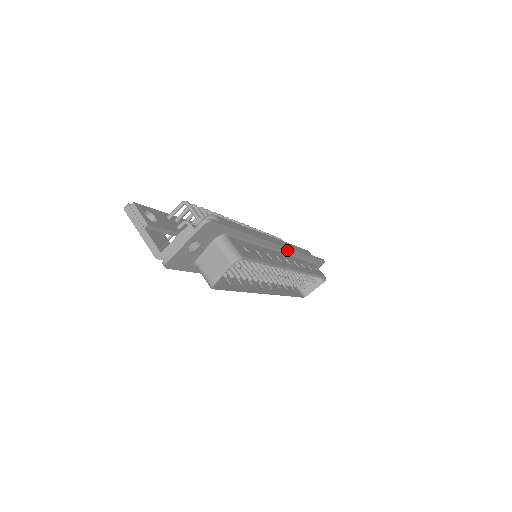
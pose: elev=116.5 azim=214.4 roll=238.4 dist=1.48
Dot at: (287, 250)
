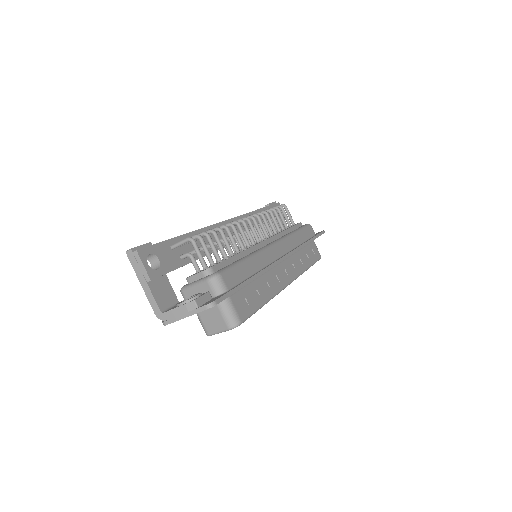
Dot at: occluded
